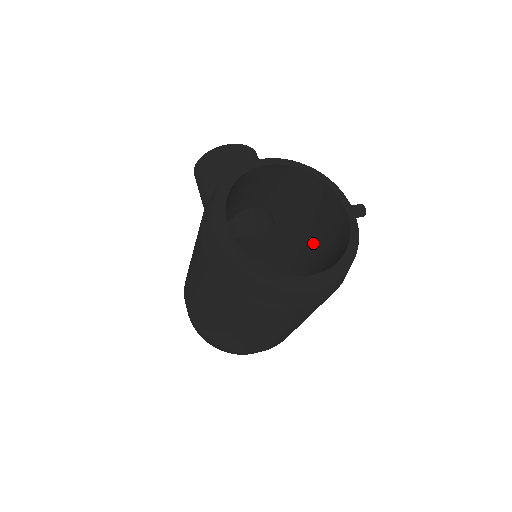
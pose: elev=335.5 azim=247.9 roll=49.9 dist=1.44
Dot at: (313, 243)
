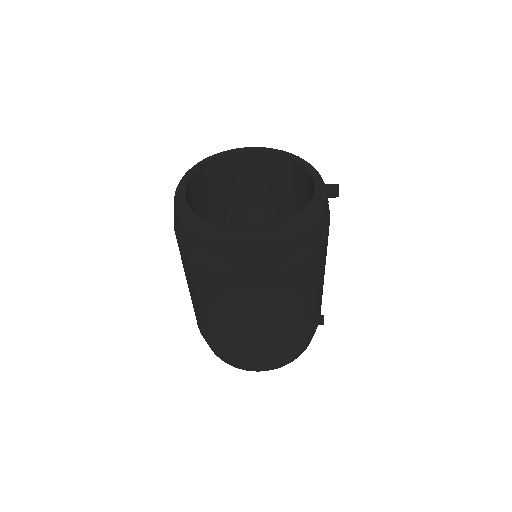
Dot at: occluded
